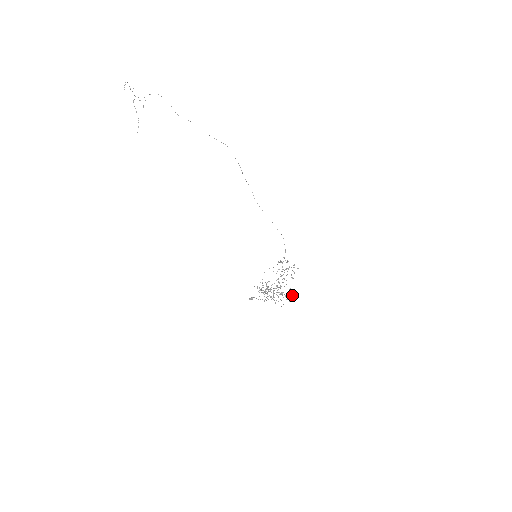
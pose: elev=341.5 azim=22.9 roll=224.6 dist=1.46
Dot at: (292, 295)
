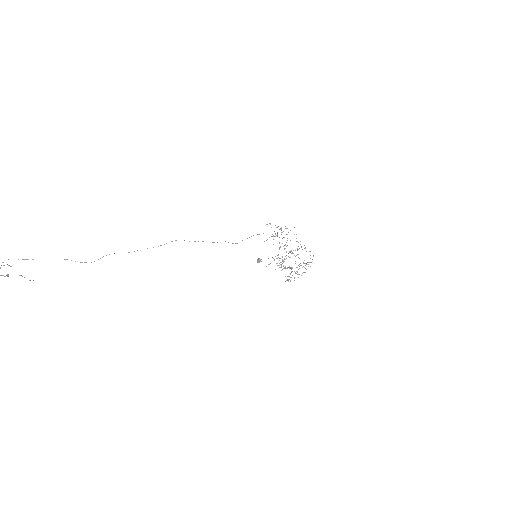
Dot at: occluded
